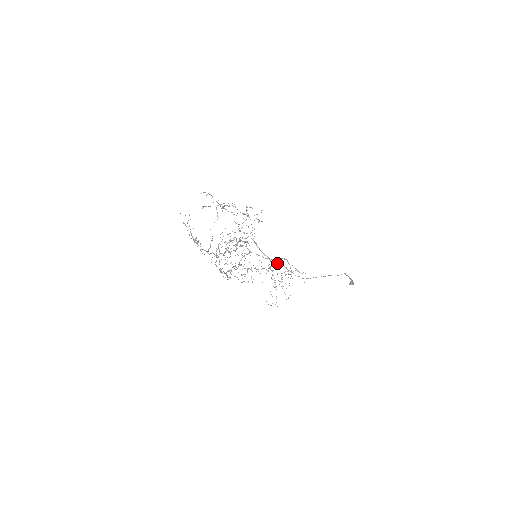
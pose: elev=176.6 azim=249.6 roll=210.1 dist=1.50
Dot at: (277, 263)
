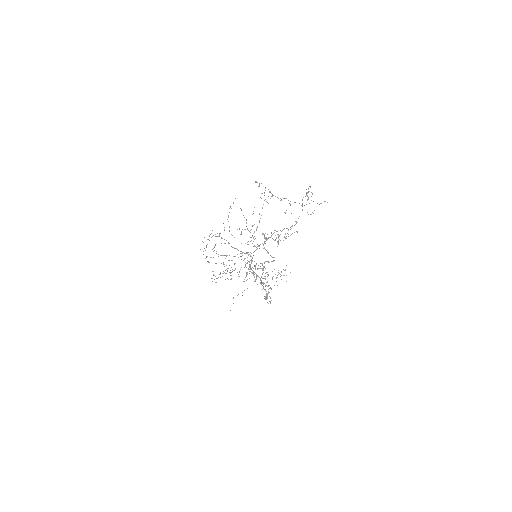
Dot at: occluded
